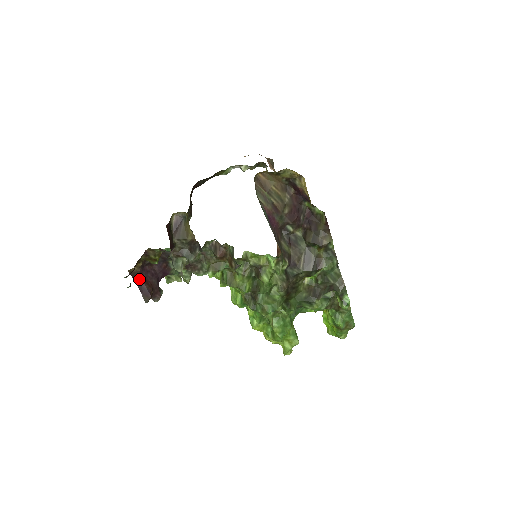
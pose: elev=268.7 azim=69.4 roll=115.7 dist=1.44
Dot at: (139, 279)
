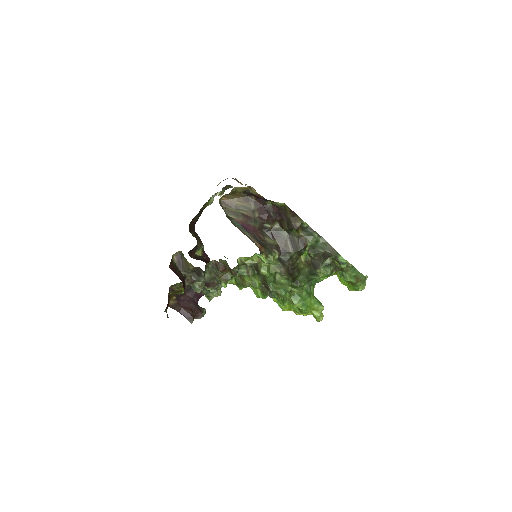
Dot at: (179, 308)
